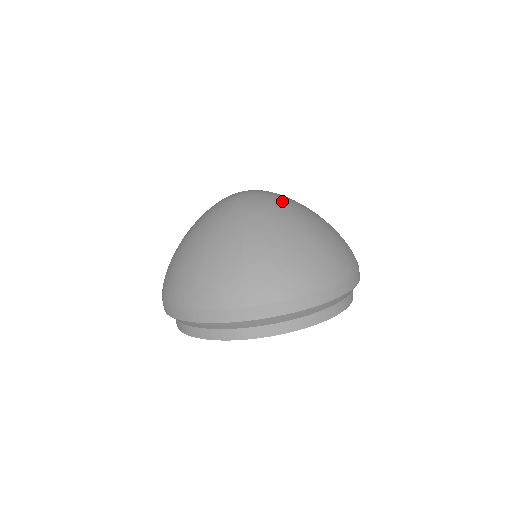
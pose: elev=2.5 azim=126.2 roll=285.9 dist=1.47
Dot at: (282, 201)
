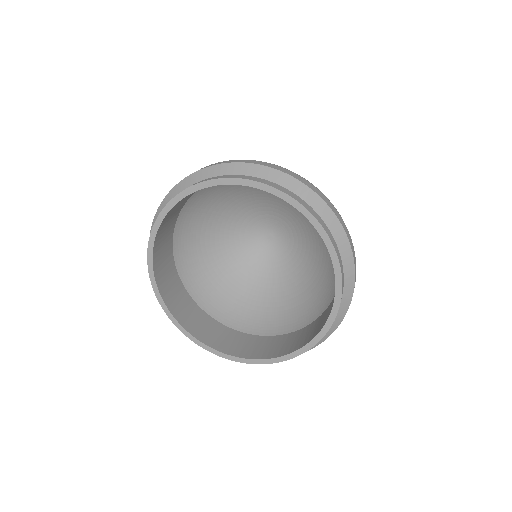
Dot at: occluded
